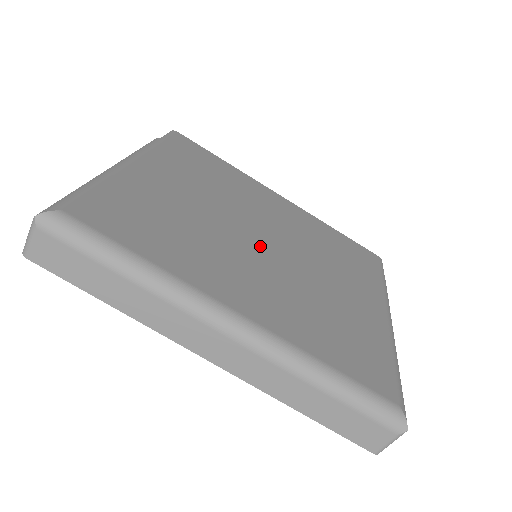
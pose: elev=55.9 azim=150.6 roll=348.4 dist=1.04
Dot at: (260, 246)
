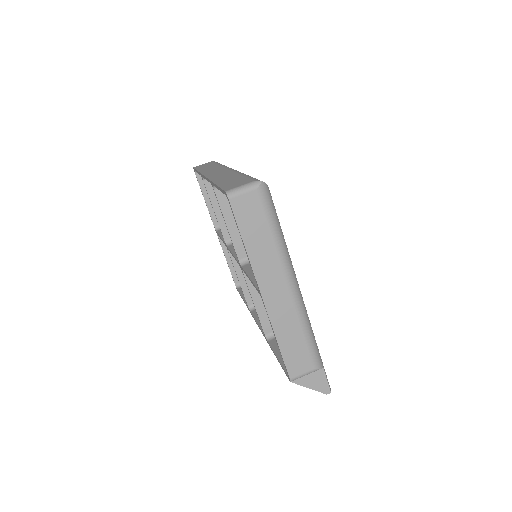
Dot at: occluded
